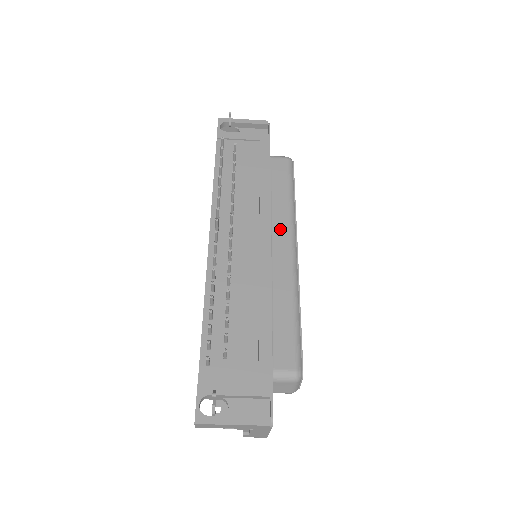
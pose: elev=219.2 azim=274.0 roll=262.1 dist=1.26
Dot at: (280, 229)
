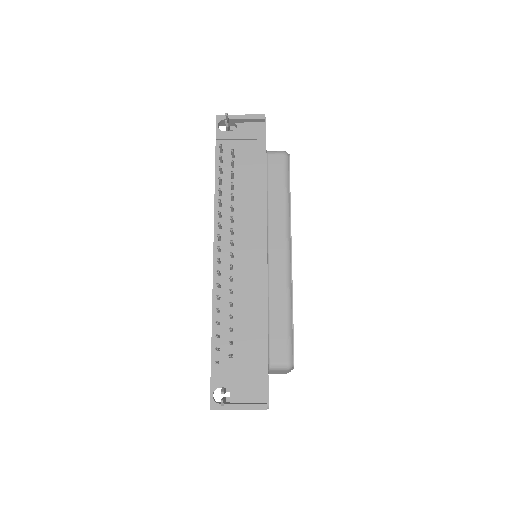
Dot at: (276, 233)
